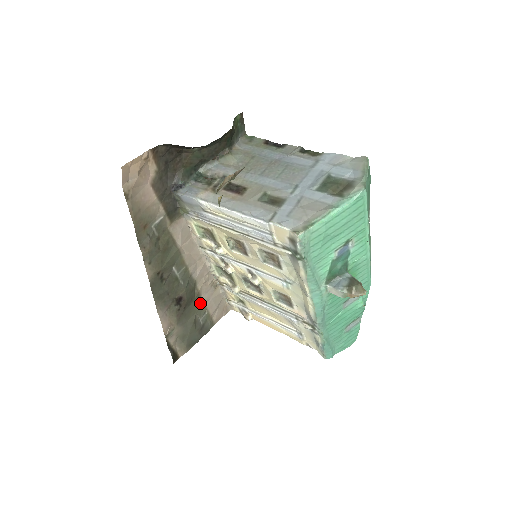
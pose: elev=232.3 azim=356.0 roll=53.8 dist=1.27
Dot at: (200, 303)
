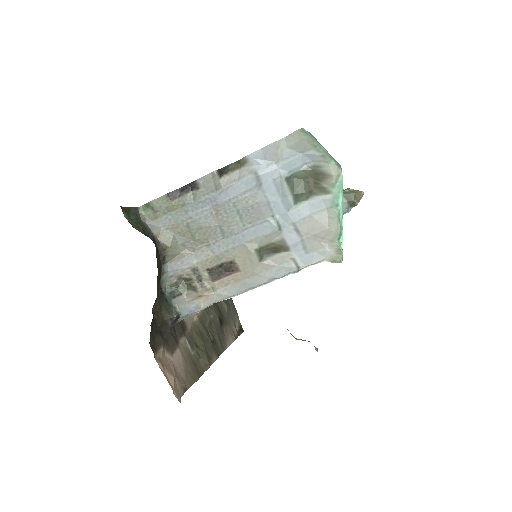
Dot at: occluded
